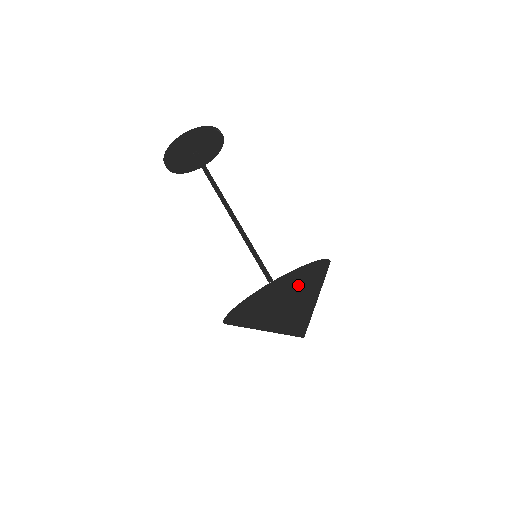
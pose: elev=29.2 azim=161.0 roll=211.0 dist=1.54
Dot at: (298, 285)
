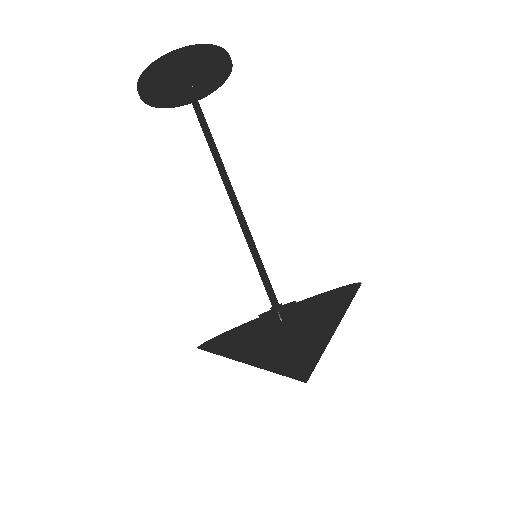
Dot at: occluded
